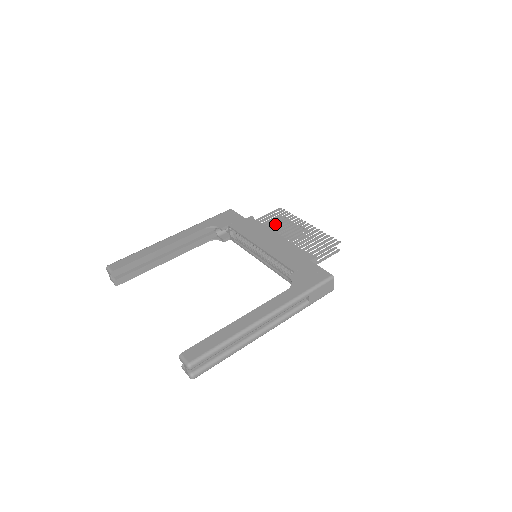
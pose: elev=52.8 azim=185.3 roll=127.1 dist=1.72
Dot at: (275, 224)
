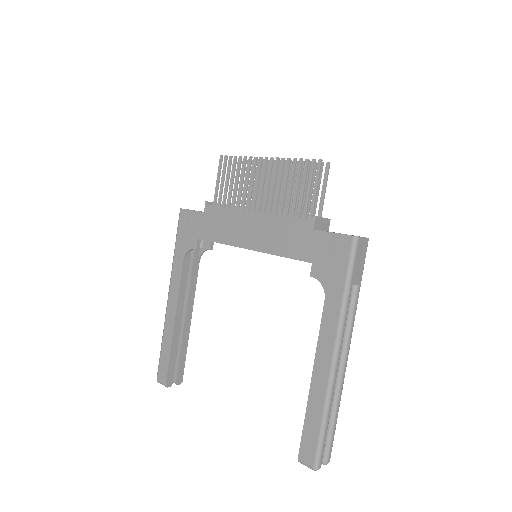
Dot at: (236, 192)
